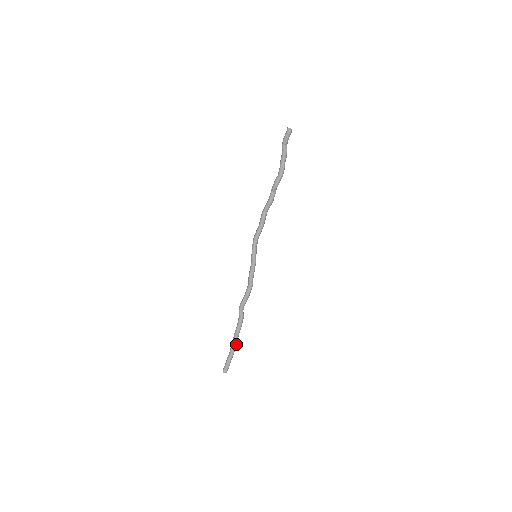
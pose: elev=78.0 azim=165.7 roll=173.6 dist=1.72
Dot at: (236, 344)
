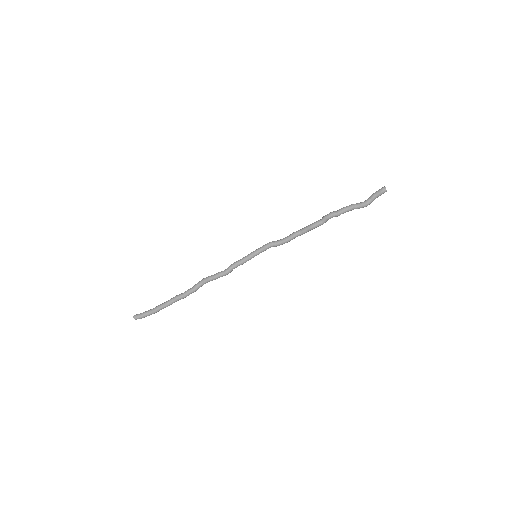
Dot at: (166, 306)
